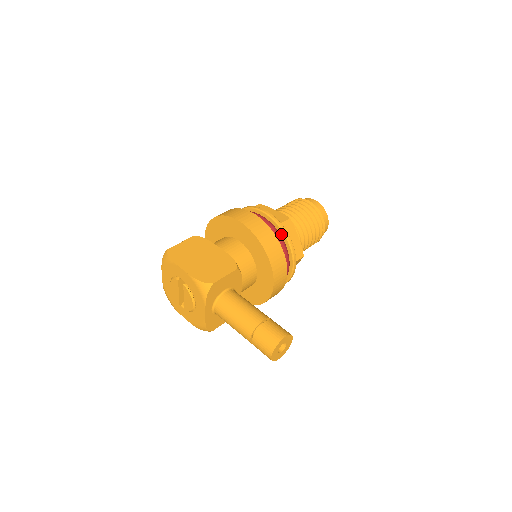
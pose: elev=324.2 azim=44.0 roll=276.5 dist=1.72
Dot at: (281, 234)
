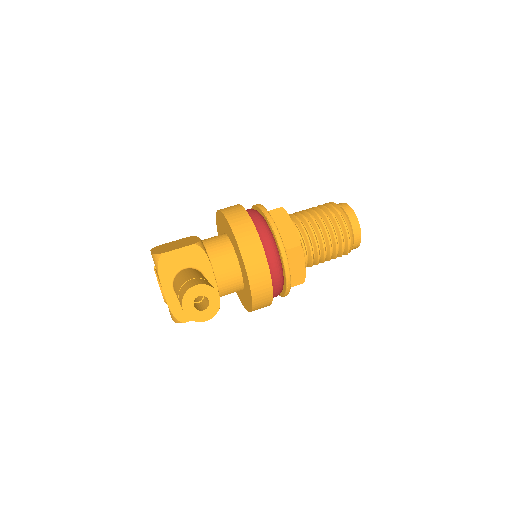
Dot at: (265, 219)
